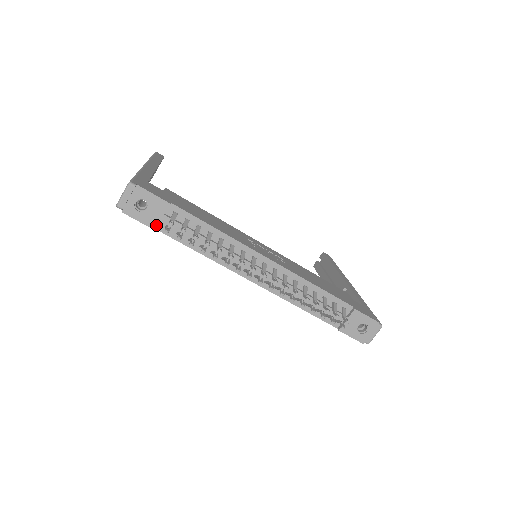
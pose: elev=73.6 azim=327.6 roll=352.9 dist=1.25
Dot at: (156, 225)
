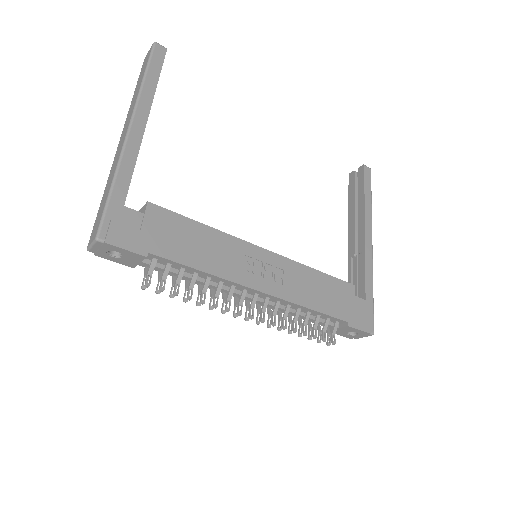
Dot at: (134, 266)
